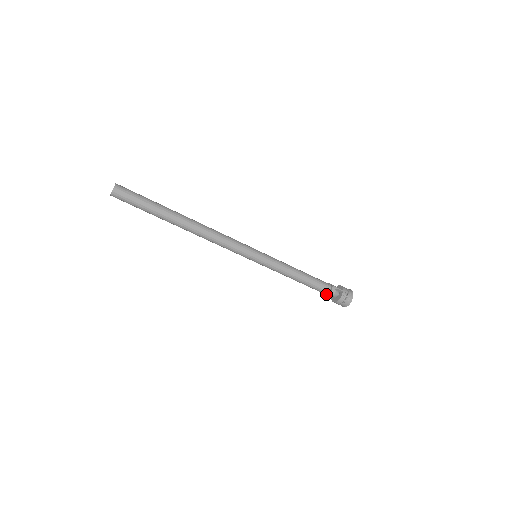
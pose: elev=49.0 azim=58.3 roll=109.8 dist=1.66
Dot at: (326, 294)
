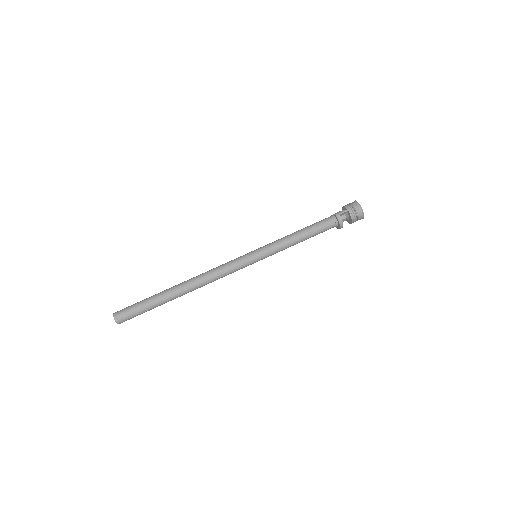
Dot at: (338, 225)
